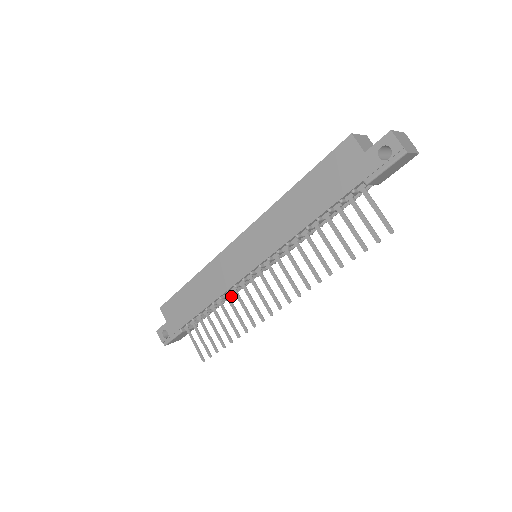
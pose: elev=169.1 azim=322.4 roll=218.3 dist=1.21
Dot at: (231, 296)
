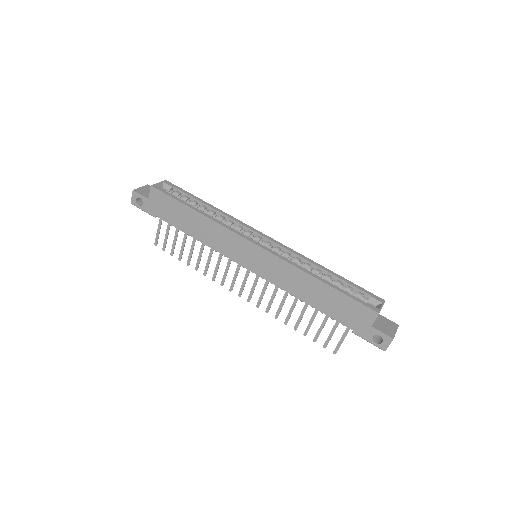
Dot at: occluded
